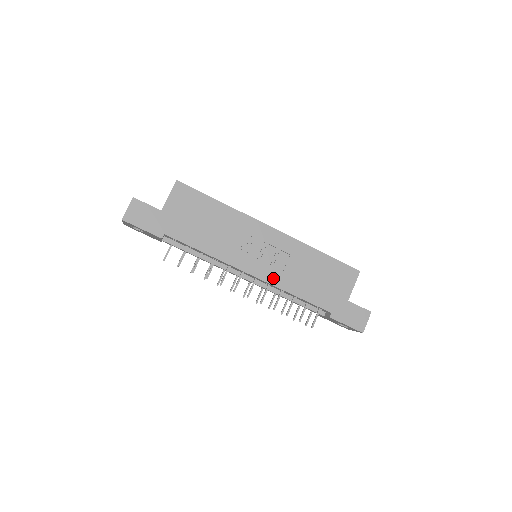
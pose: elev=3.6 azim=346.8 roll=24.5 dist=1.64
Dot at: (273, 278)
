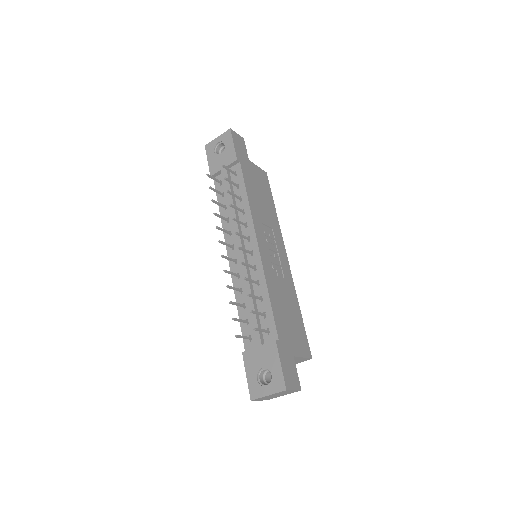
Dot at: (266, 266)
